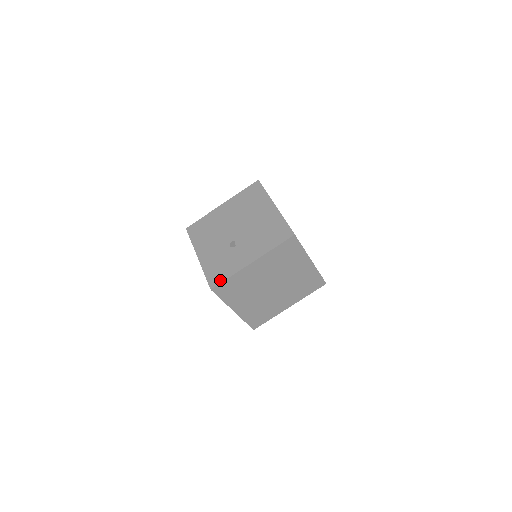
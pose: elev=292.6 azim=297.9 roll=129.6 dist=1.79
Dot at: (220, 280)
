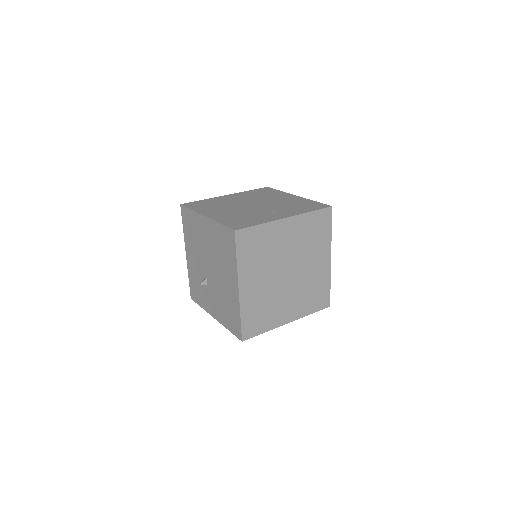
Dot at: (196, 300)
